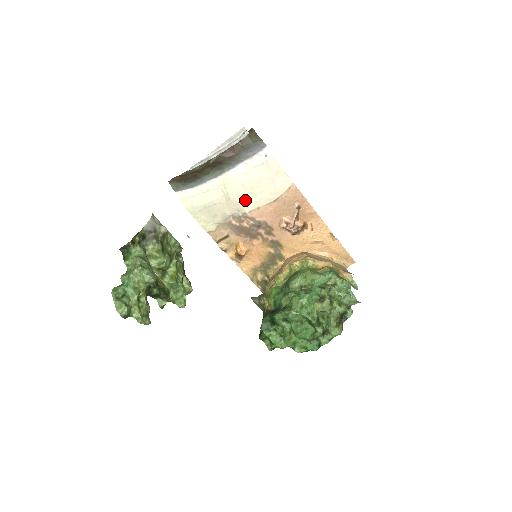
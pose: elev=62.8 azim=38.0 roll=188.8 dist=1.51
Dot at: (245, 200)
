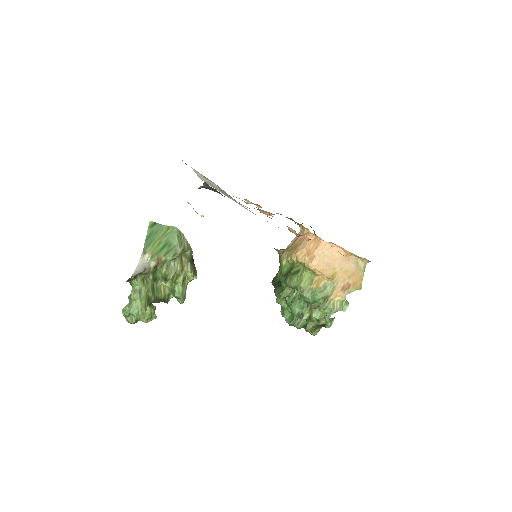
Dot at: occluded
